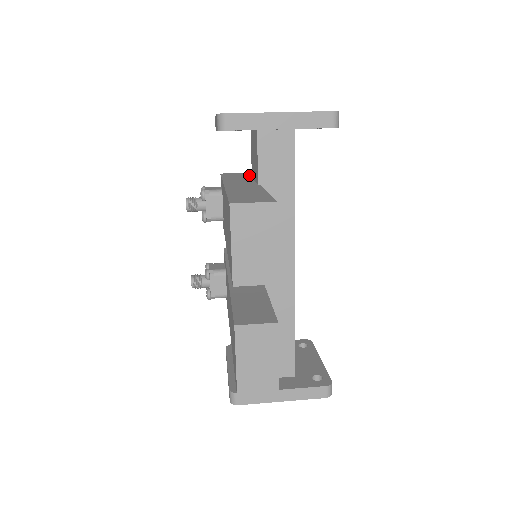
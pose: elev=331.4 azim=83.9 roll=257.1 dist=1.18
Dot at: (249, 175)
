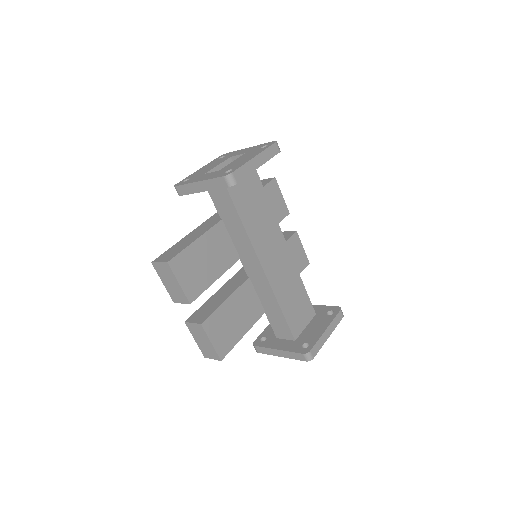
Dot at: occluded
